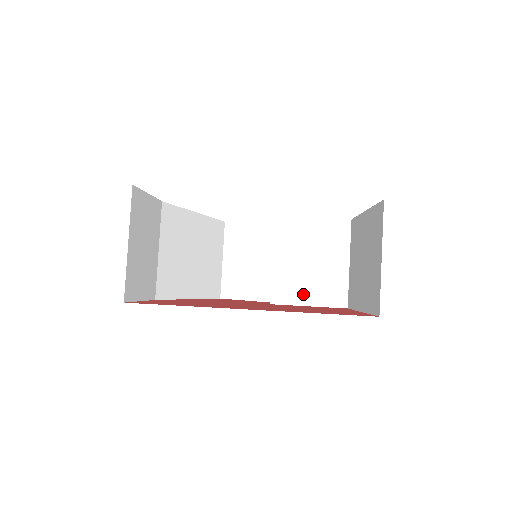
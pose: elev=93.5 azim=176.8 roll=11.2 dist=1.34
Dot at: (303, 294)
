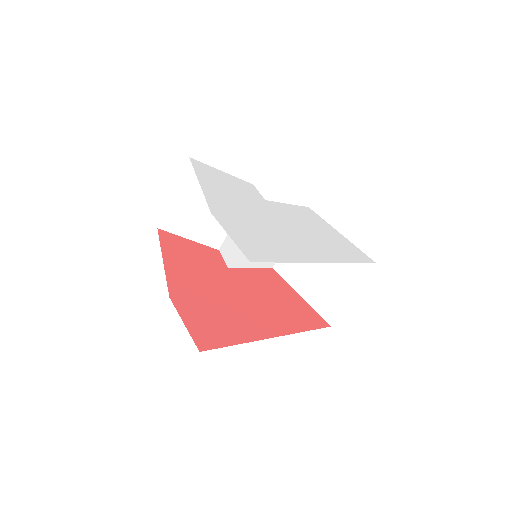
Dot at: occluded
